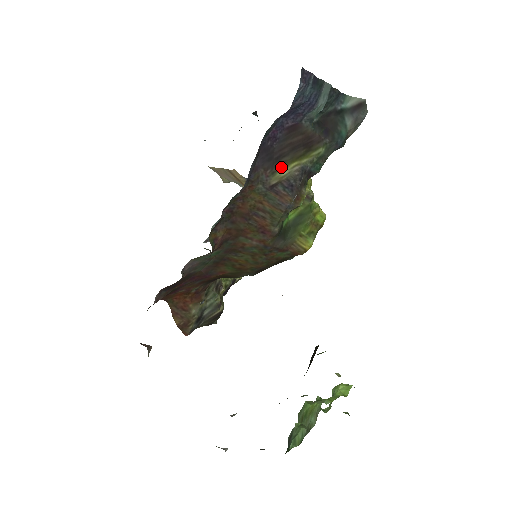
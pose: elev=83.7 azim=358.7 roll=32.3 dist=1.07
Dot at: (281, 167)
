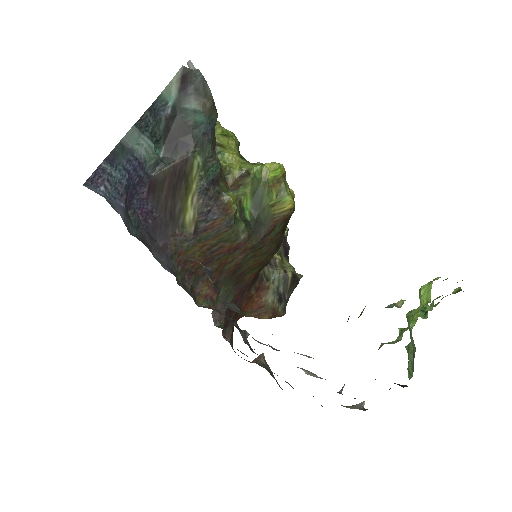
Dot at: (183, 216)
